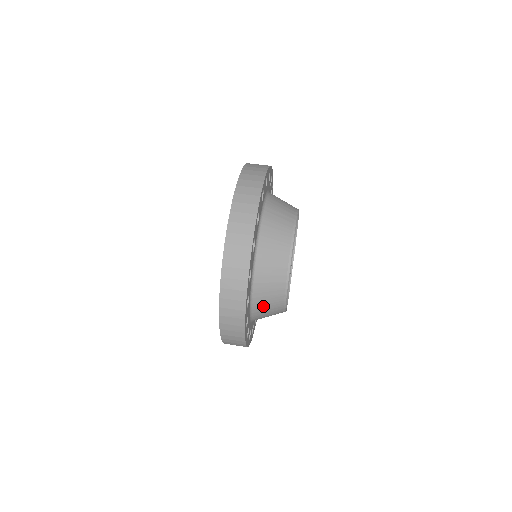
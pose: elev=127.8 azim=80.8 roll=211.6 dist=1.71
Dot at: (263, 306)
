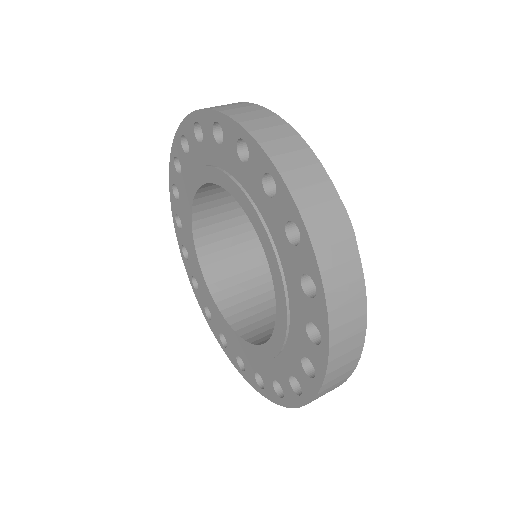
Dot at: occluded
